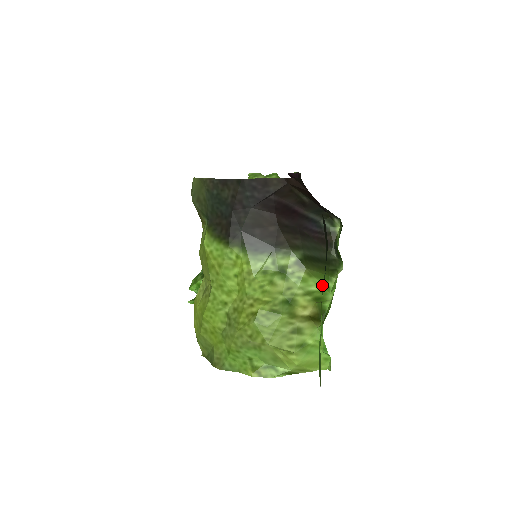
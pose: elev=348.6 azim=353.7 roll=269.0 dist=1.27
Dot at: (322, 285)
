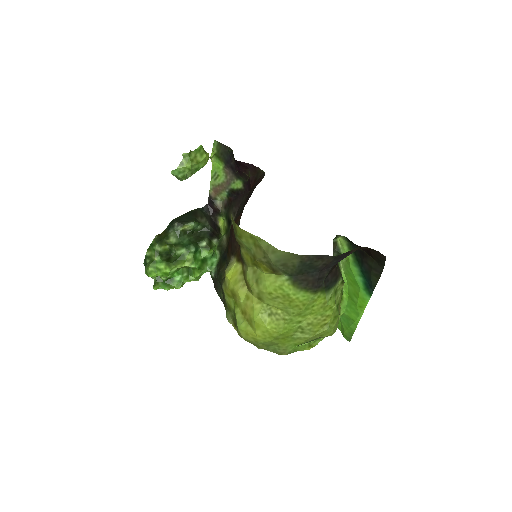
Dot at: occluded
